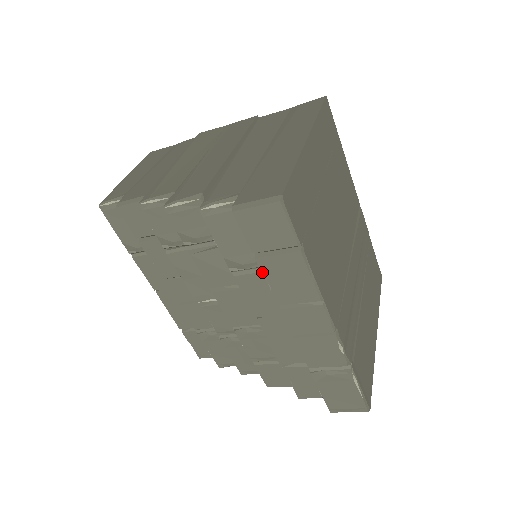
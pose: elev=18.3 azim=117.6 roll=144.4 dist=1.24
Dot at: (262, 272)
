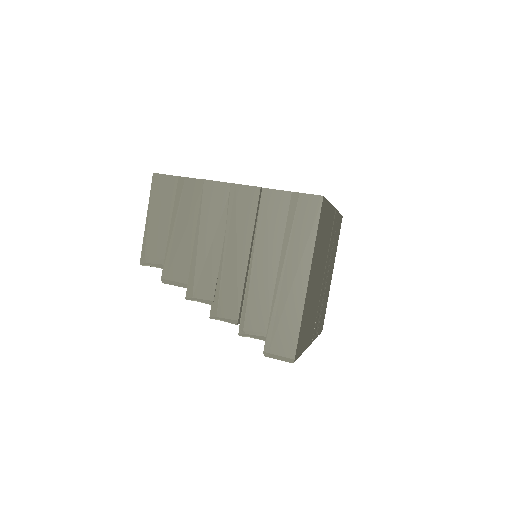
Dot at: occluded
